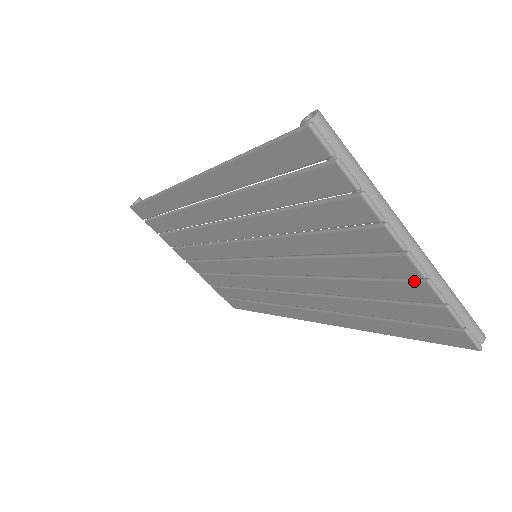
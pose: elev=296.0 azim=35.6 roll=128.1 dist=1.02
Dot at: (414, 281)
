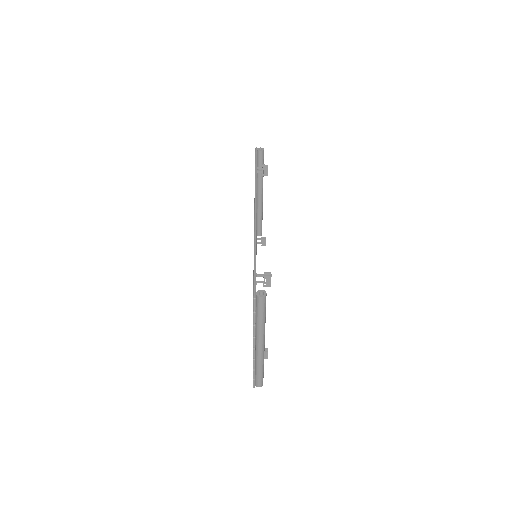
Dot at: occluded
